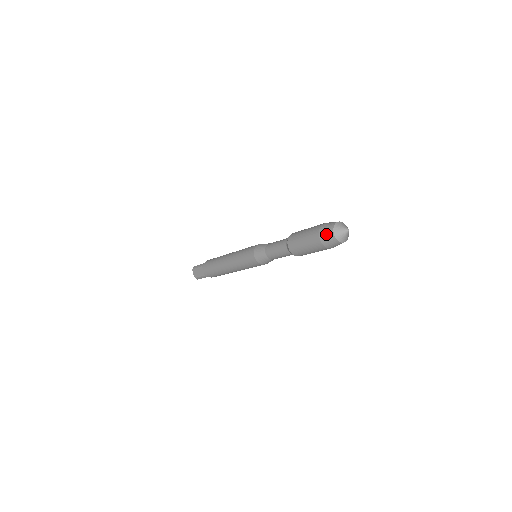
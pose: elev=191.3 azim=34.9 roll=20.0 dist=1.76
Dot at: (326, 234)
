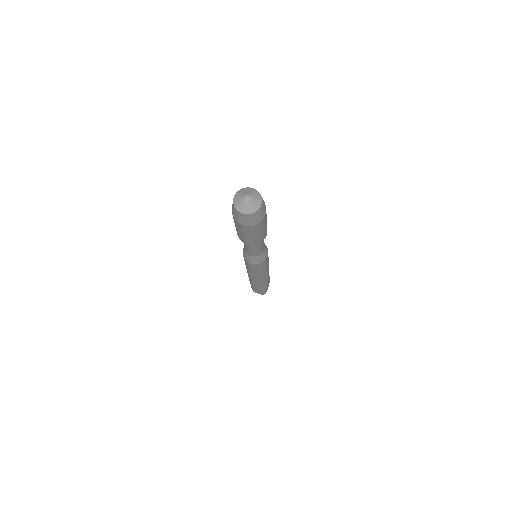
Dot at: (240, 219)
